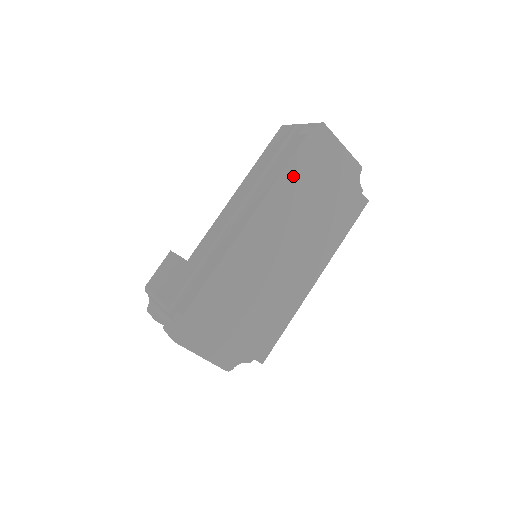
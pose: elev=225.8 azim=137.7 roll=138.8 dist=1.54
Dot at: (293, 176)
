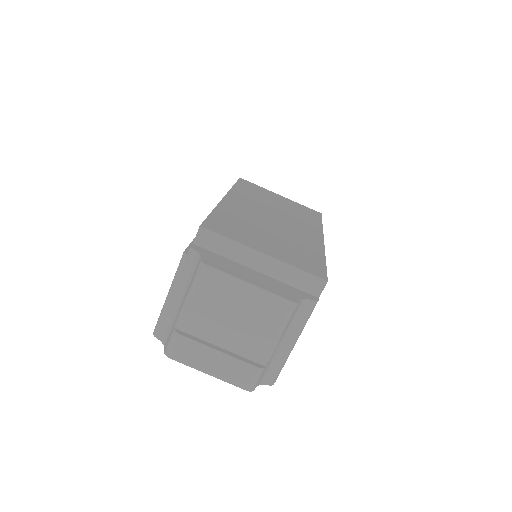
Dot at: (245, 189)
